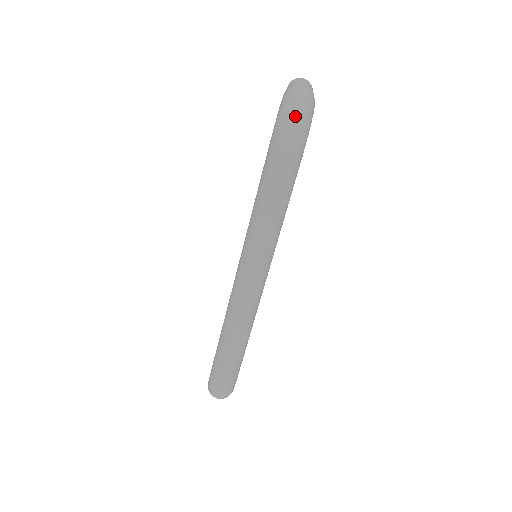
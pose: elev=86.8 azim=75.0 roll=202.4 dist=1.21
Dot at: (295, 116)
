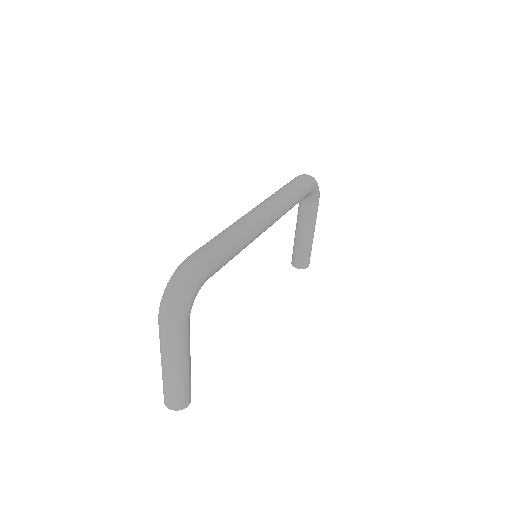
Dot at: occluded
